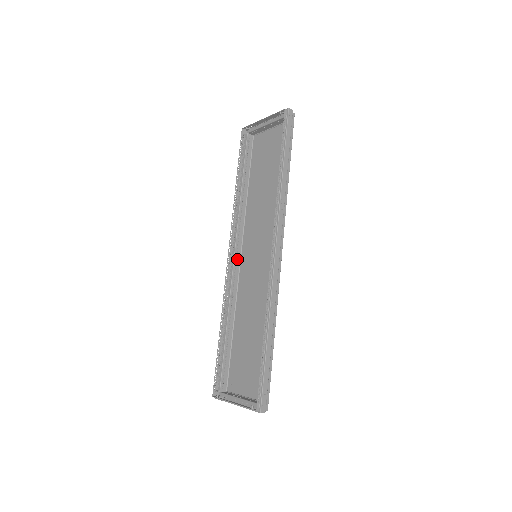
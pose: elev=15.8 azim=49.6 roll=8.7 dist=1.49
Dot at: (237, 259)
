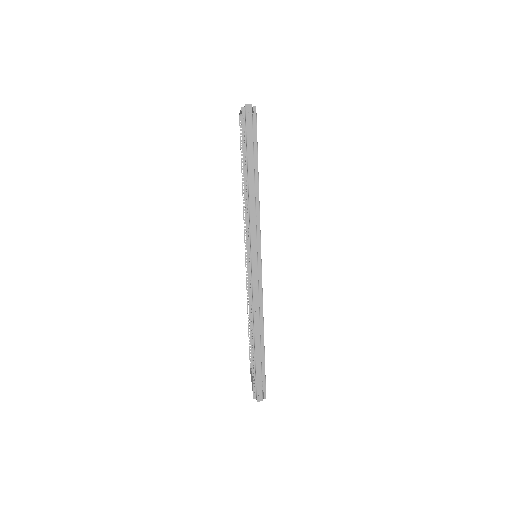
Dot at: occluded
